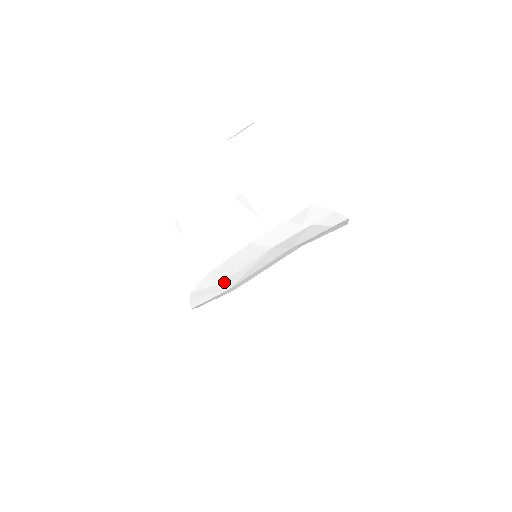
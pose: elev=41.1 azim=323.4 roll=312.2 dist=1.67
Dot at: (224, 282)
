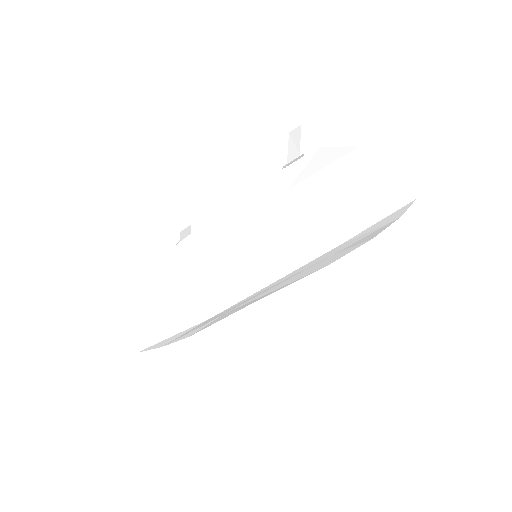
Dot at: (191, 264)
